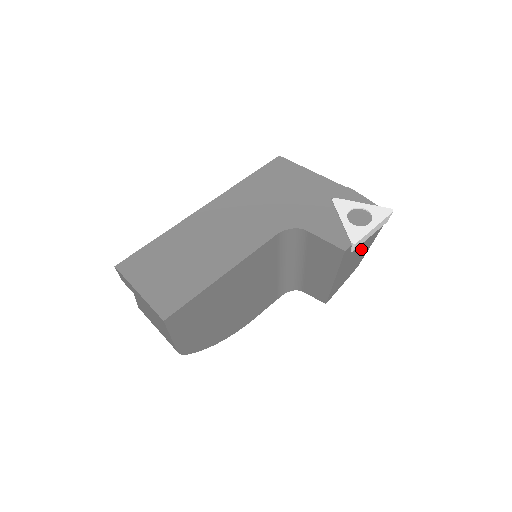
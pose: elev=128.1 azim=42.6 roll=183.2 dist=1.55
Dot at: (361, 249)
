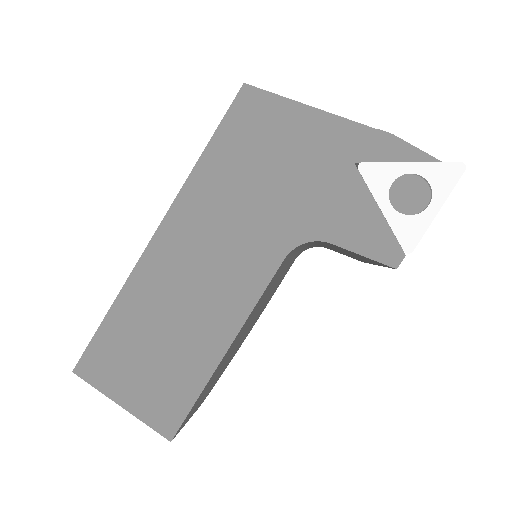
Dot at: occluded
